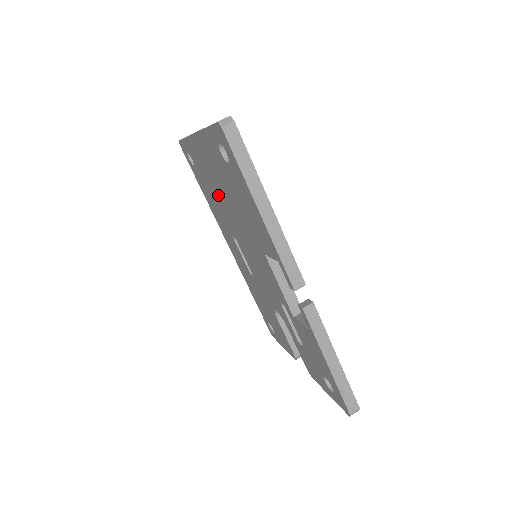
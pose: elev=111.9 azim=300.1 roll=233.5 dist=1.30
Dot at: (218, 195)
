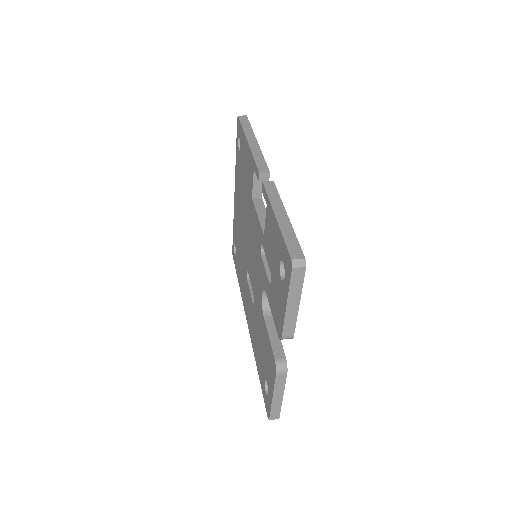
Dot at: (241, 232)
